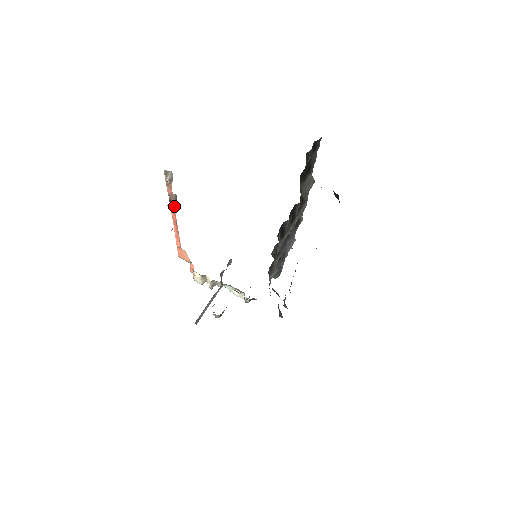
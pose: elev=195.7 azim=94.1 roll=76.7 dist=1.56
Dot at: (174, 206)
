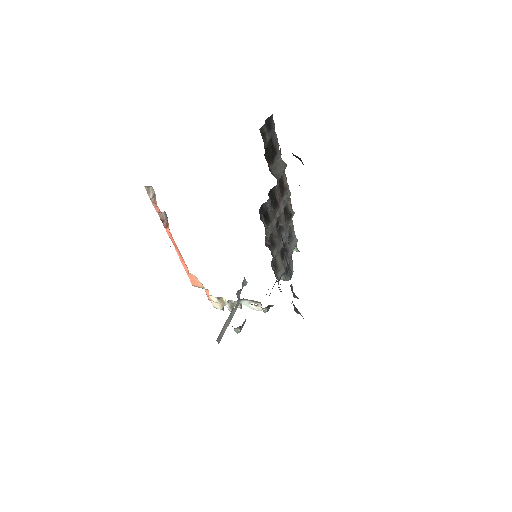
Dot at: (167, 225)
